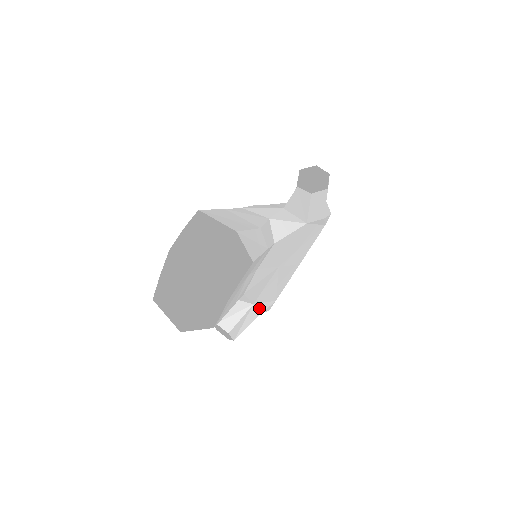
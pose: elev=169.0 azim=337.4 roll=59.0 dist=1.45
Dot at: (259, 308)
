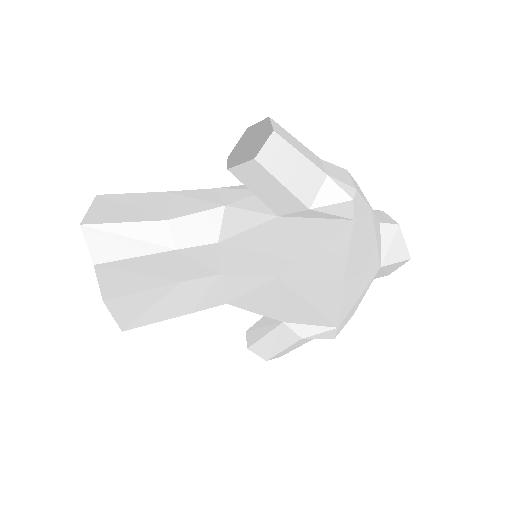
Dot at: (297, 330)
